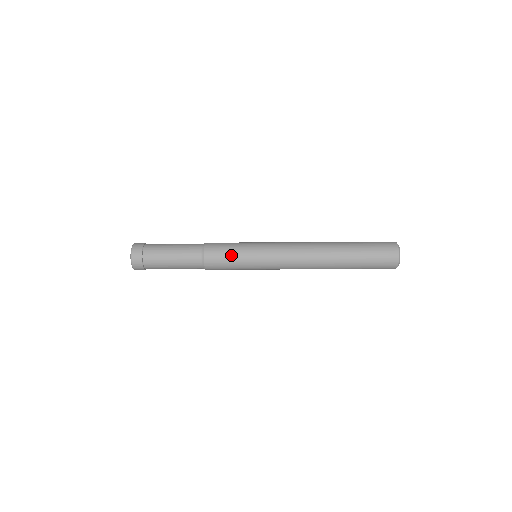
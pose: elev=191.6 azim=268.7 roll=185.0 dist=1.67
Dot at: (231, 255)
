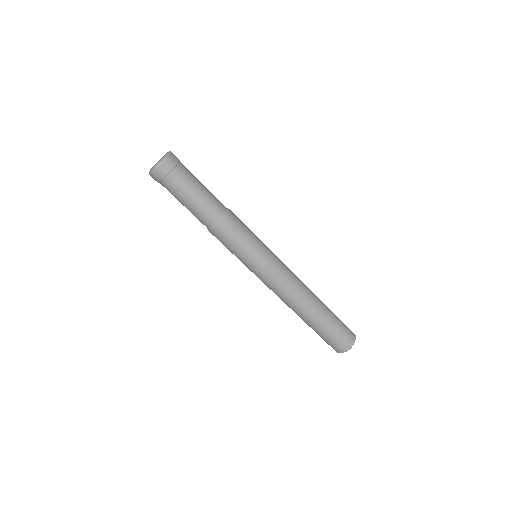
Dot at: (245, 238)
